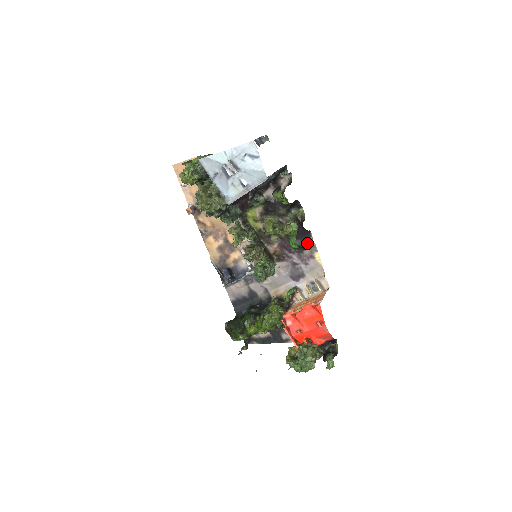
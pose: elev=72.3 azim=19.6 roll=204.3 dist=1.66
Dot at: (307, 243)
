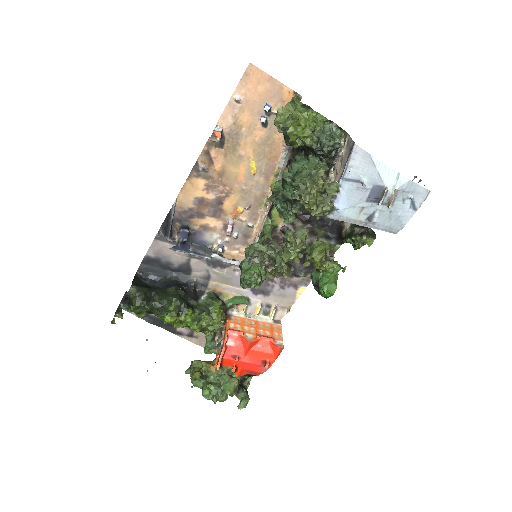
Dot at: (307, 274)
